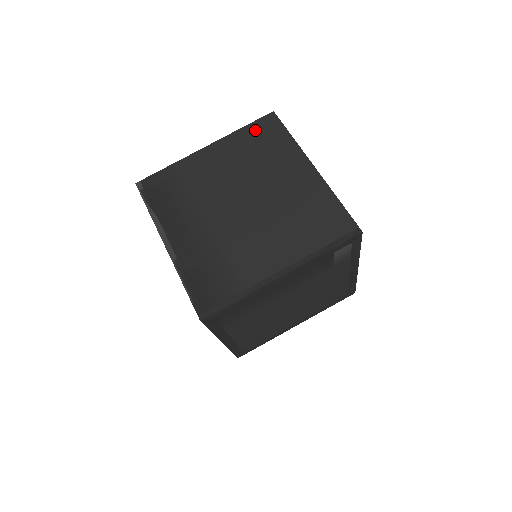
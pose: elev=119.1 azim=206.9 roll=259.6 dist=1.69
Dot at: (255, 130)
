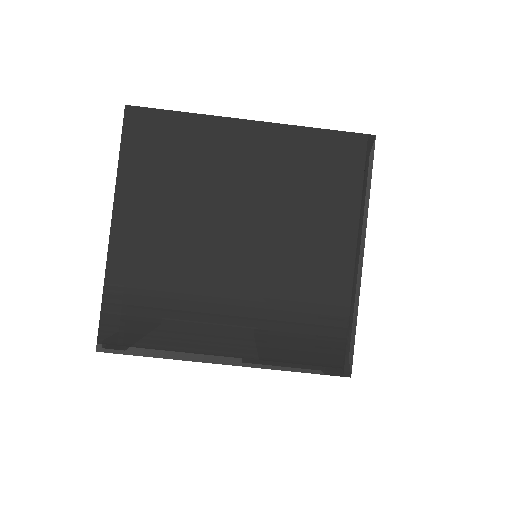
Dot at: (137, 148)
